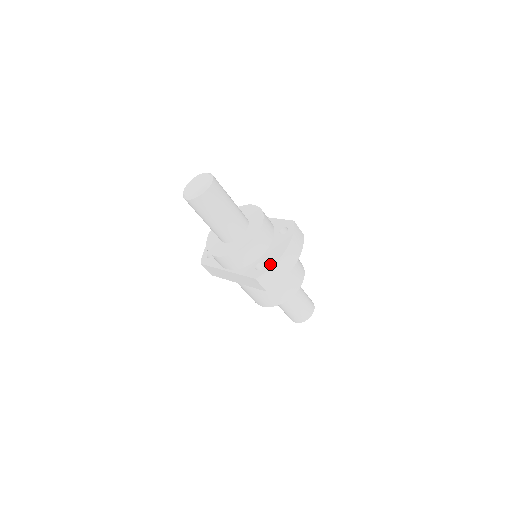
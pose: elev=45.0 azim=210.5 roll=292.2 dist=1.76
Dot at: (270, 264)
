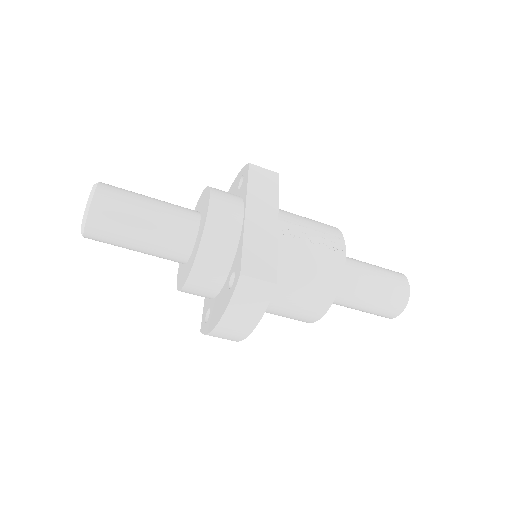
Dot at: (207, 327)
